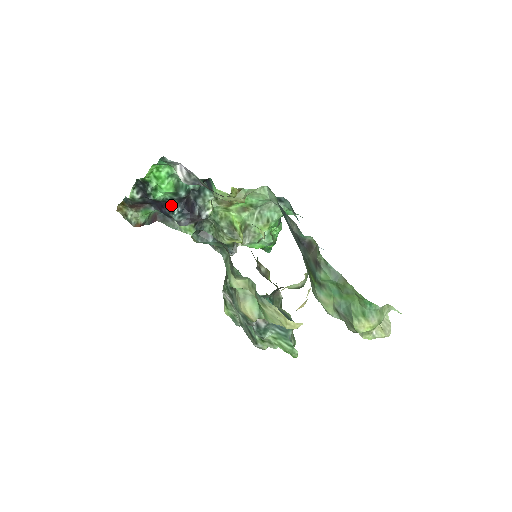
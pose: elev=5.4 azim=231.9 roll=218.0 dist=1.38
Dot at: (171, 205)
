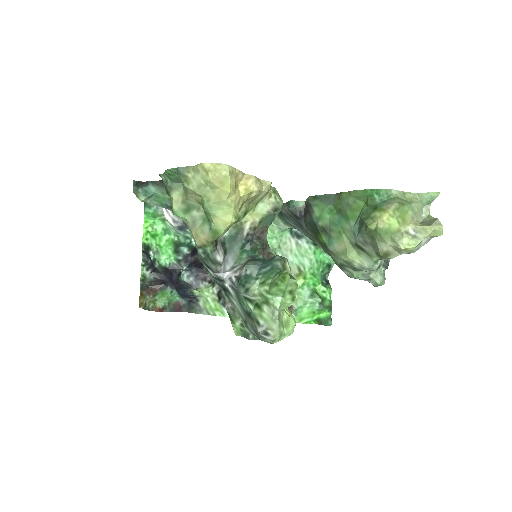
Dot at: (180, 270)
